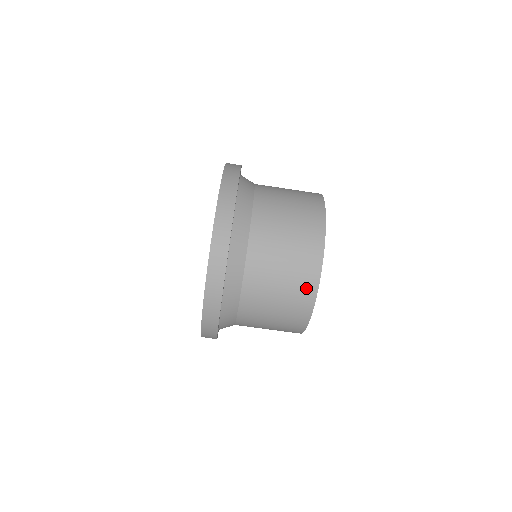
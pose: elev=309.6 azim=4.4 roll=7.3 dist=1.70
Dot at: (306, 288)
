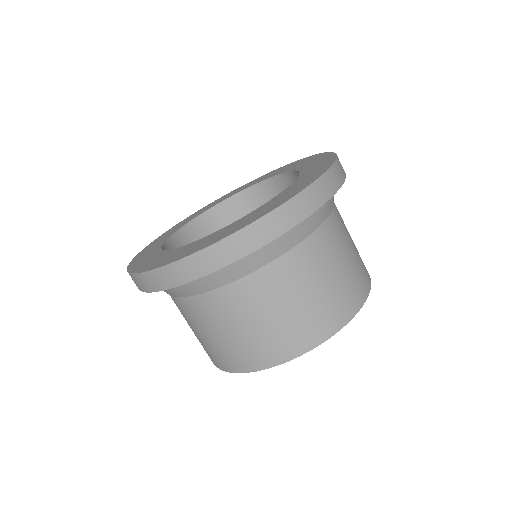
Dot at: (257, 357)
